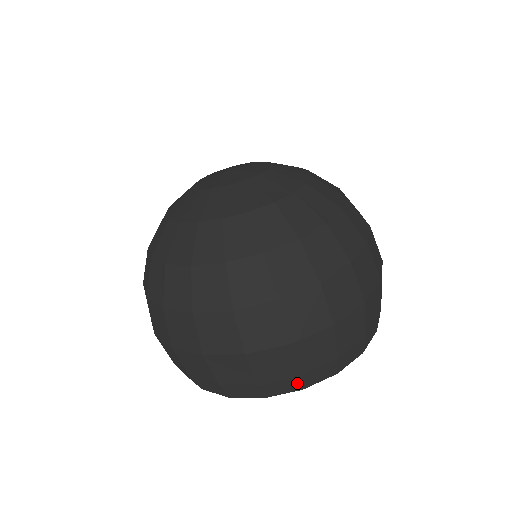
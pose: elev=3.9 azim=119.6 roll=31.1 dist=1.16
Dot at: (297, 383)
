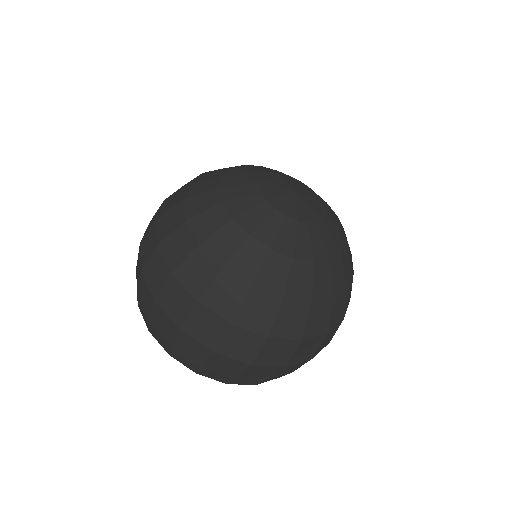
Dot at: (284, 375)
